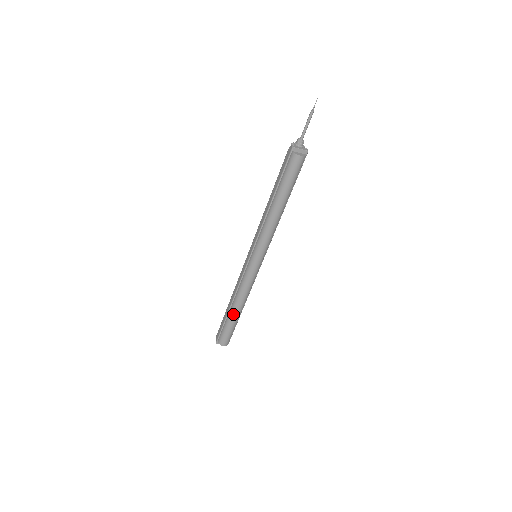
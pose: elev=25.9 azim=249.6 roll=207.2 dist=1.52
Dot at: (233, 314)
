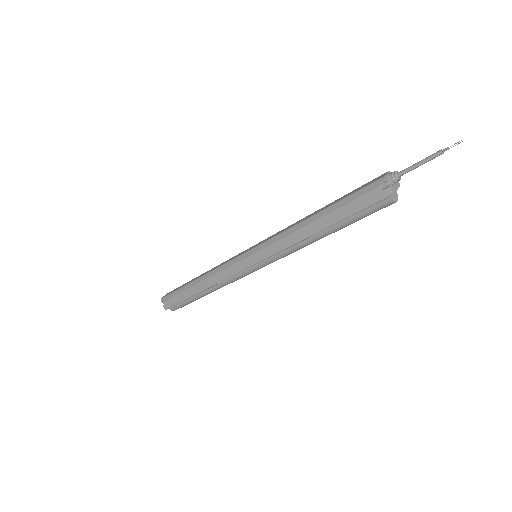
Dot at: occluded
